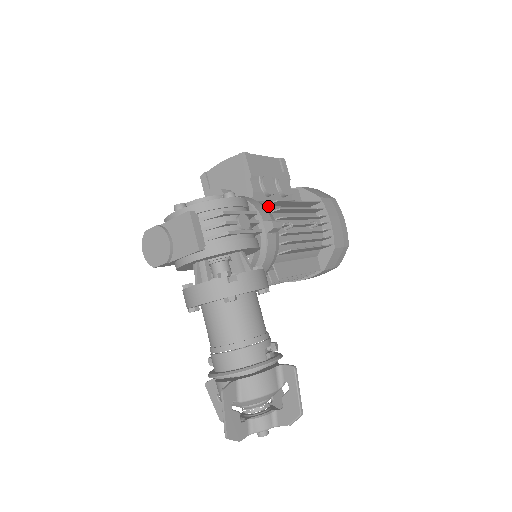
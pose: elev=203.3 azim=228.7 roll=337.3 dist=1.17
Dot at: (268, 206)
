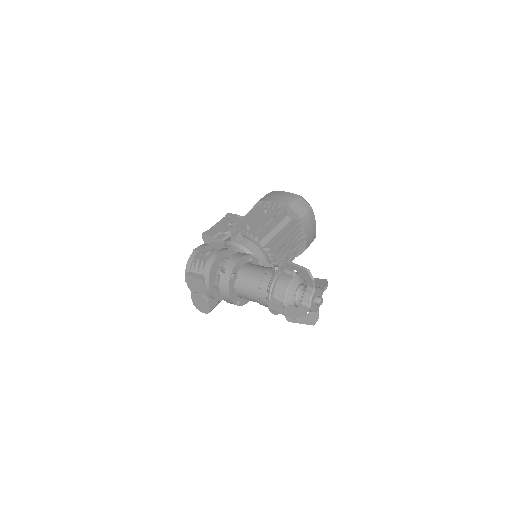
Dot at: occluded
